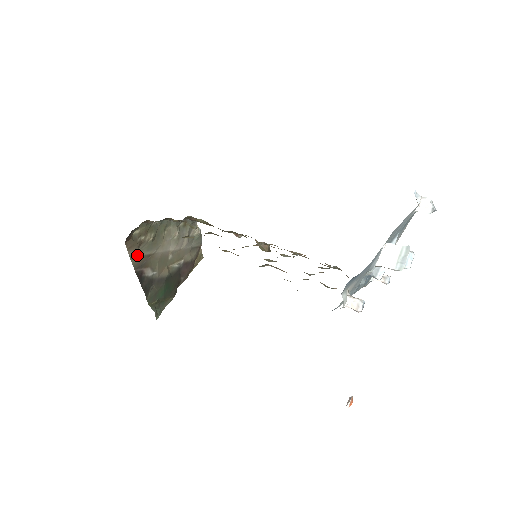
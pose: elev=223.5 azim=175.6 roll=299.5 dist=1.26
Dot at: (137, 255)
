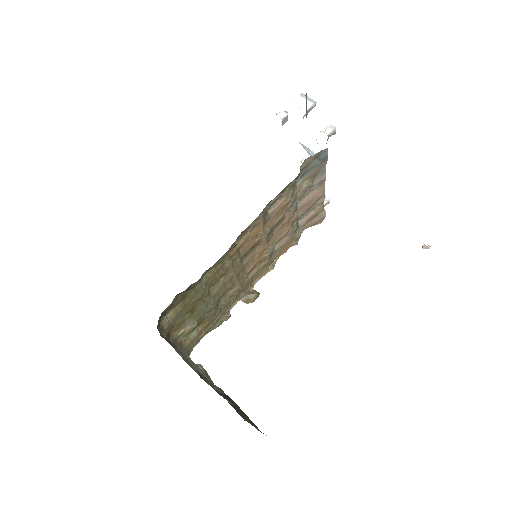
Dot at: (185, 360)
